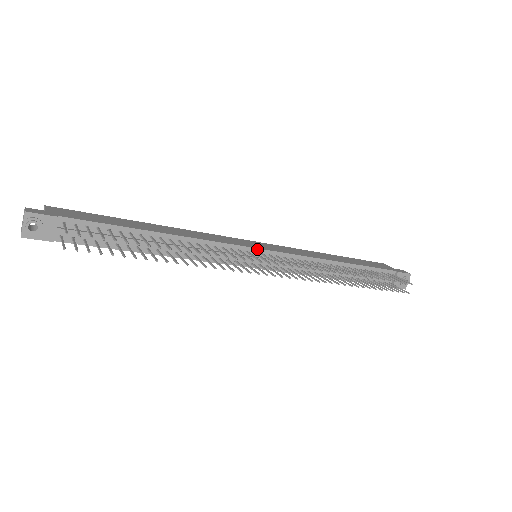
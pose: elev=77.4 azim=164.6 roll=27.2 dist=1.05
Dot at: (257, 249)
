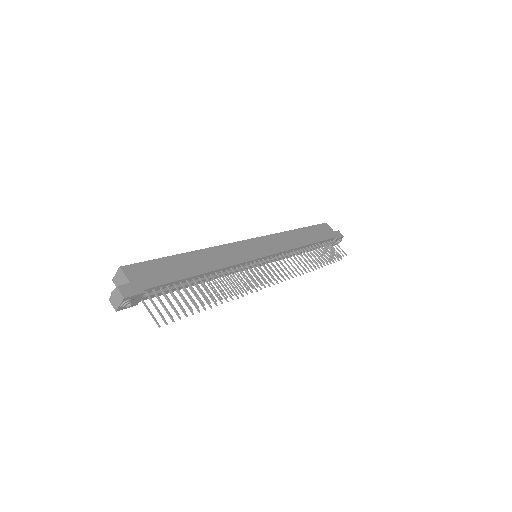
Dot at: (261, 258)
